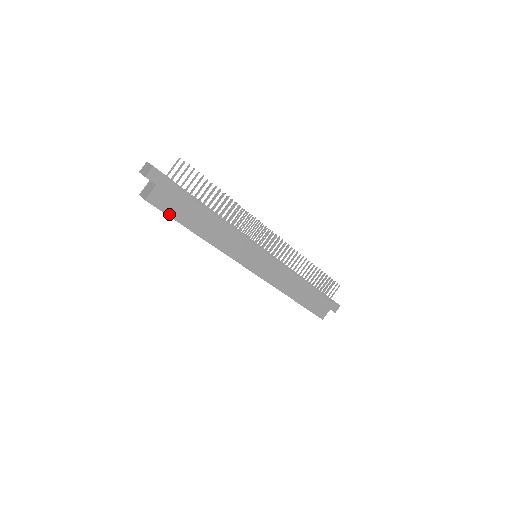
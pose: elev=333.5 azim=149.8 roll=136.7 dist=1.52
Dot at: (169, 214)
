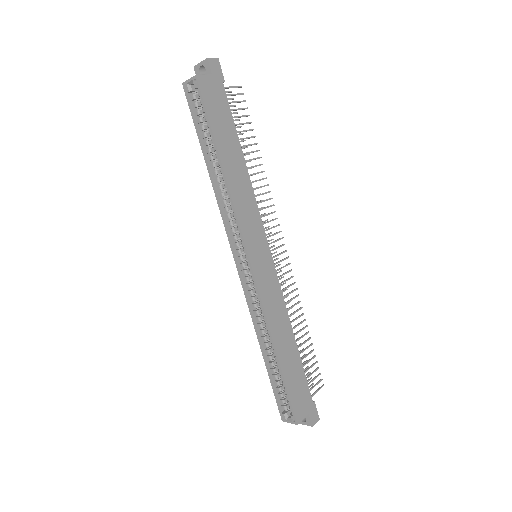
Dot at: (208, 111)
